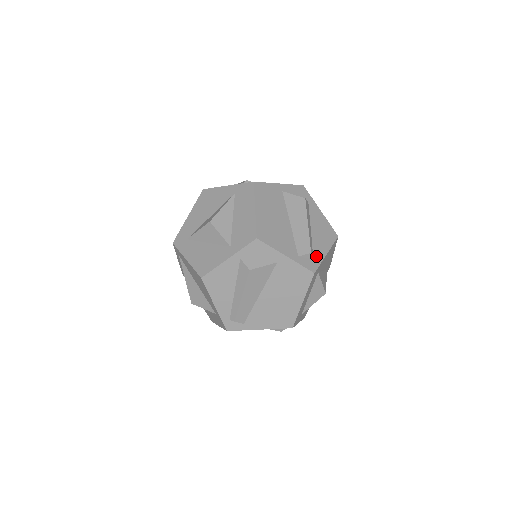
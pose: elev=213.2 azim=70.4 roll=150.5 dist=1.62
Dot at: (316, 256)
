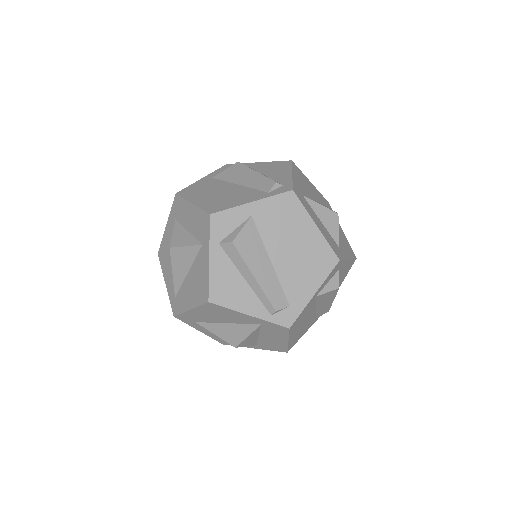
Dot at: occluded
